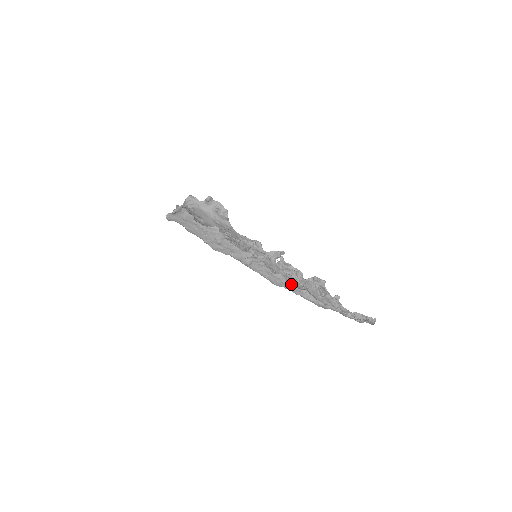
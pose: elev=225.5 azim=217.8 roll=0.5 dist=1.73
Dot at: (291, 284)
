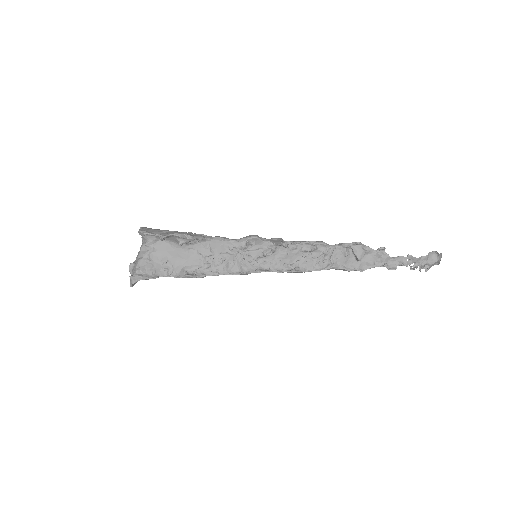
Dot at: (311, 269)
